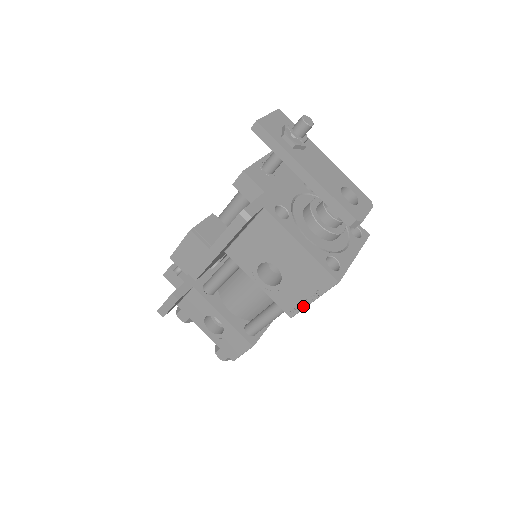
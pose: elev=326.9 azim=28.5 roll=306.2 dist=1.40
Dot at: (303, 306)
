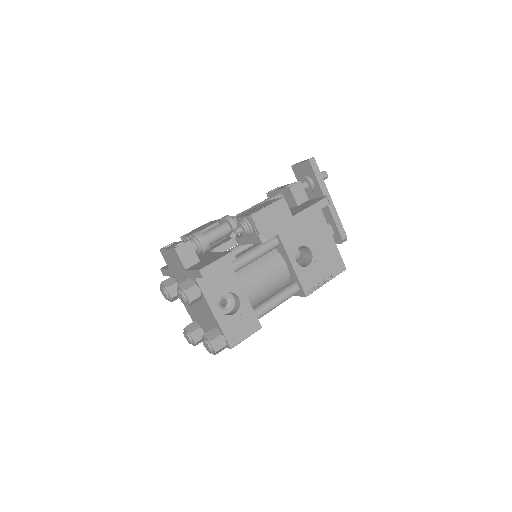
Dot at: (318, 286)
